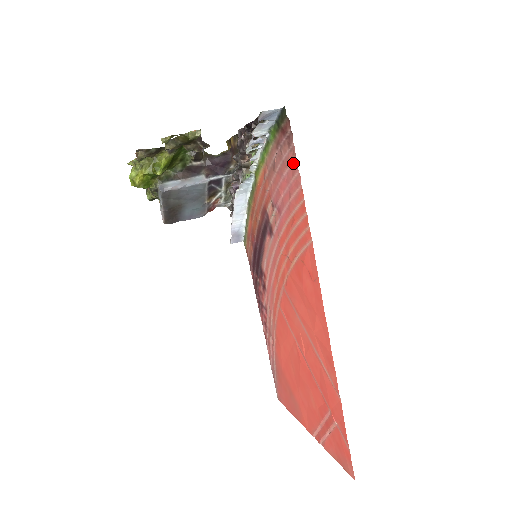
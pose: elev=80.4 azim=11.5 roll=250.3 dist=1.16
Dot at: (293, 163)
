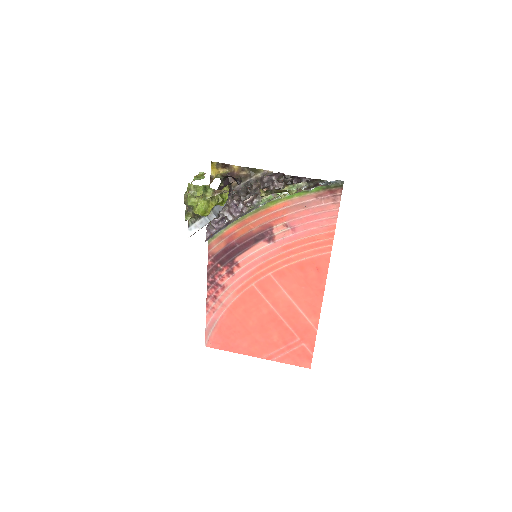
Dot at: (333, 210)
